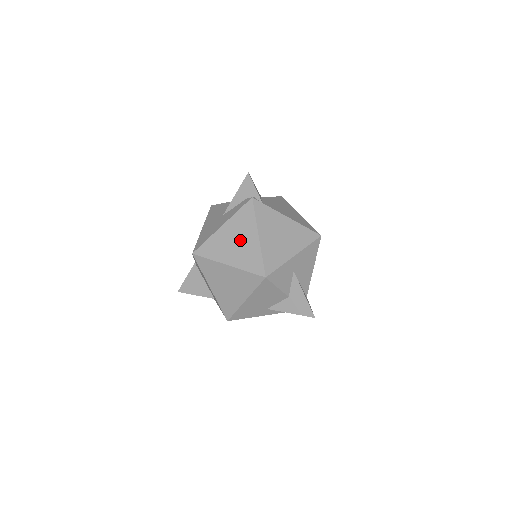
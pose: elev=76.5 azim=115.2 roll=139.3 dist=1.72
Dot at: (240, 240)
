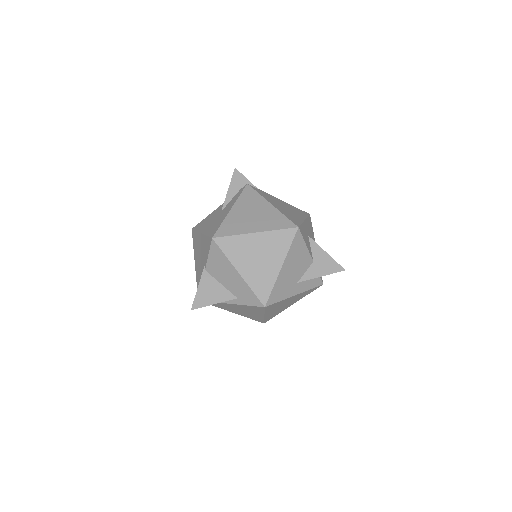
Dot at: (256, 212)
